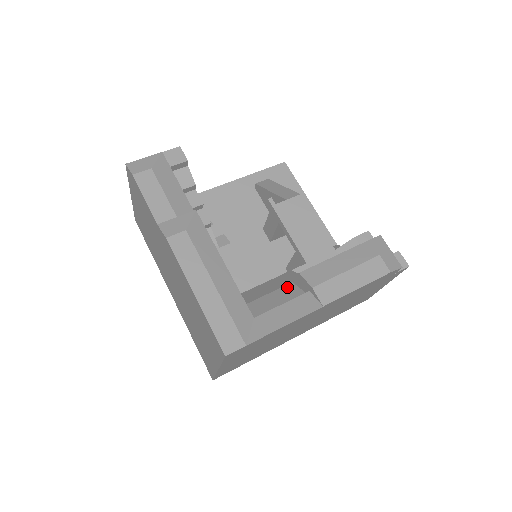
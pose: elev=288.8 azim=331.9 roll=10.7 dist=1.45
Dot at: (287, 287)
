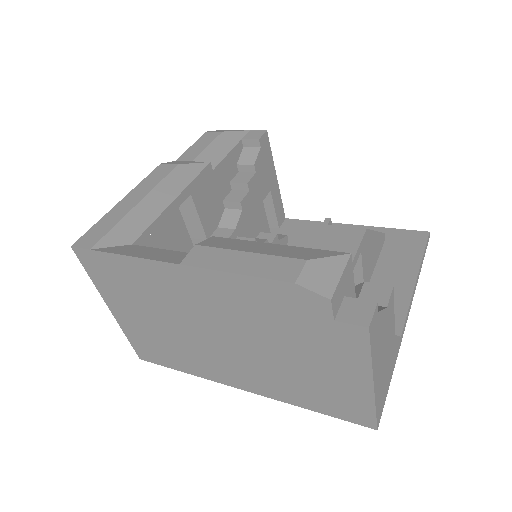
Dot at: occluded
